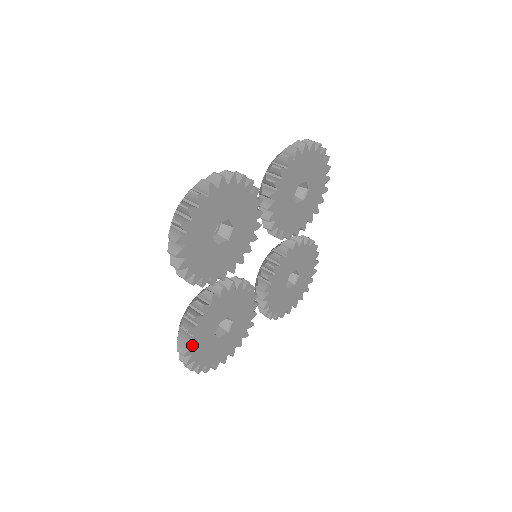
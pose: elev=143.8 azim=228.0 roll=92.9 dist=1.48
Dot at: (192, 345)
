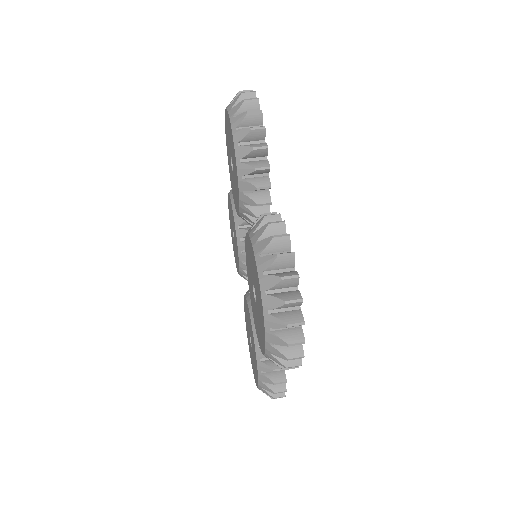
Dot at: occluded
